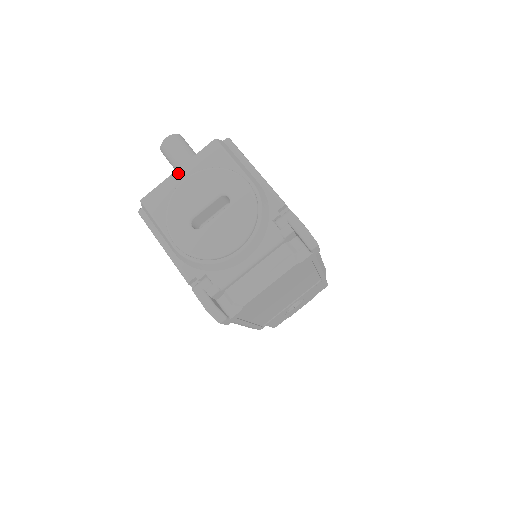
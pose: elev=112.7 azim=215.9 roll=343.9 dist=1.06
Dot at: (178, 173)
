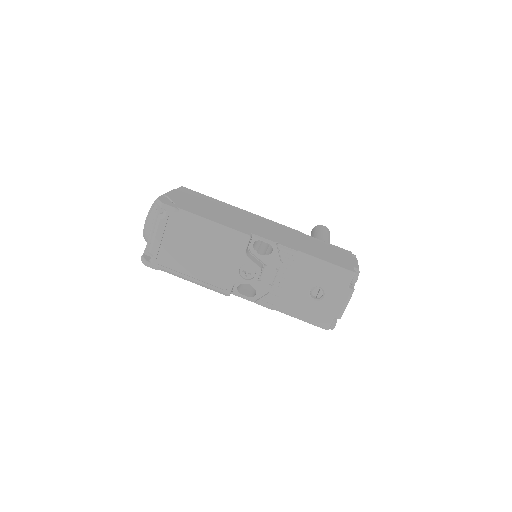
Dot at: occluded
